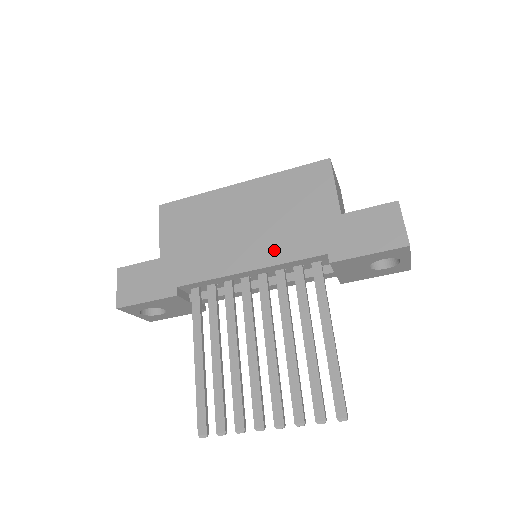
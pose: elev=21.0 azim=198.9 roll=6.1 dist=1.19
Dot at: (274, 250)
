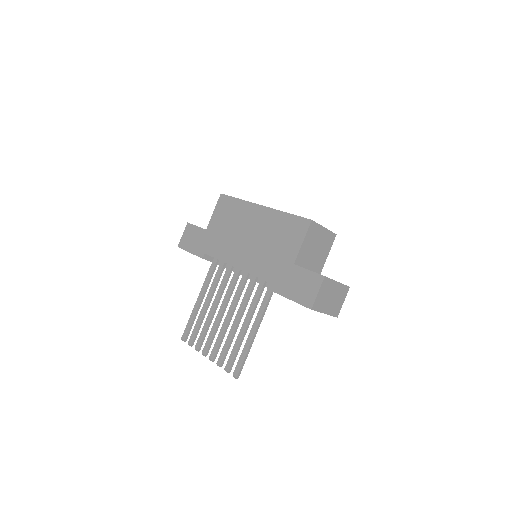
Dot at: (253, 263)
